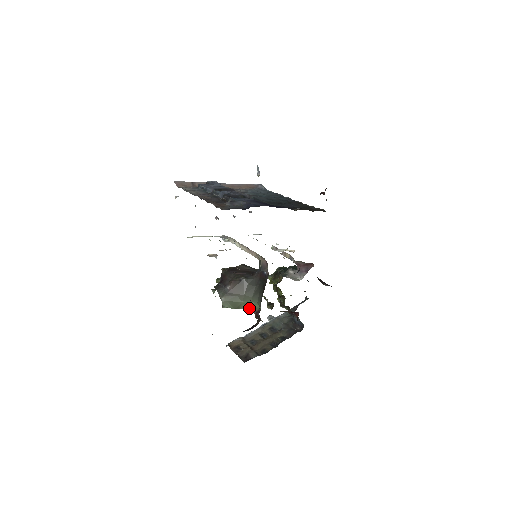
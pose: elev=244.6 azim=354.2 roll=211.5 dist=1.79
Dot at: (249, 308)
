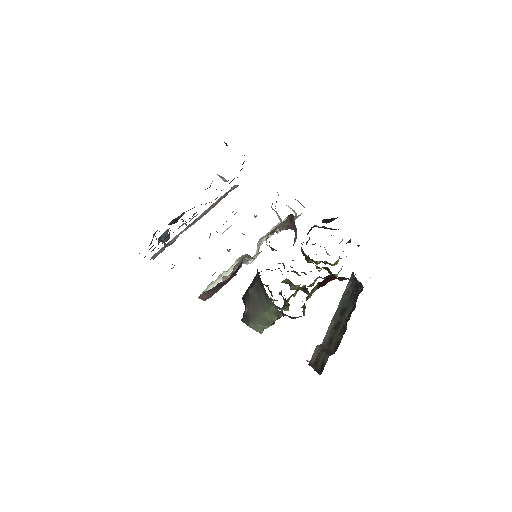
Dot at: (277, 314)
